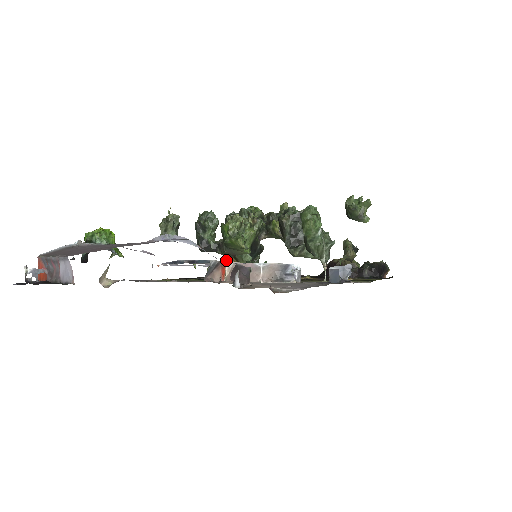
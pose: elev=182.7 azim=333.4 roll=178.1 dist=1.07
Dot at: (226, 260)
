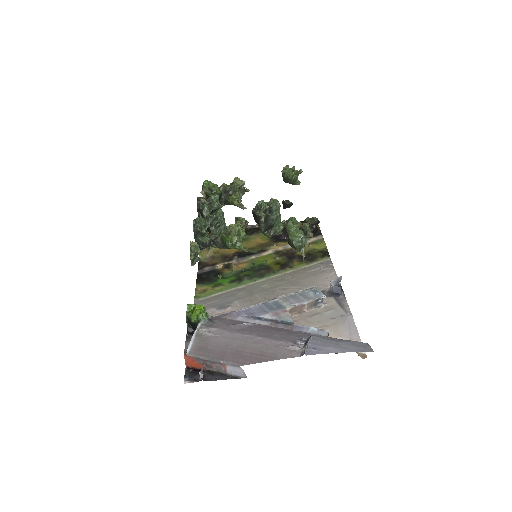
Dot at: occluded
